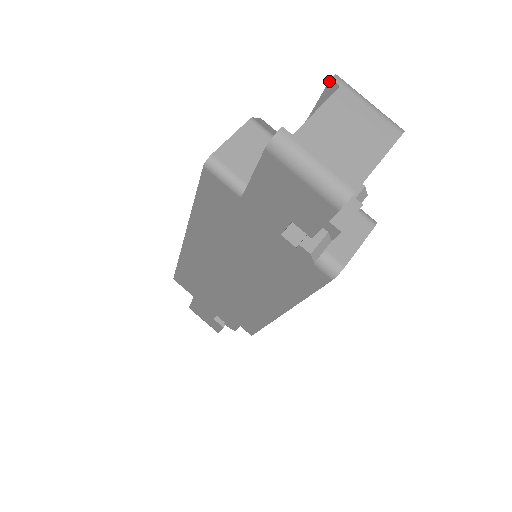
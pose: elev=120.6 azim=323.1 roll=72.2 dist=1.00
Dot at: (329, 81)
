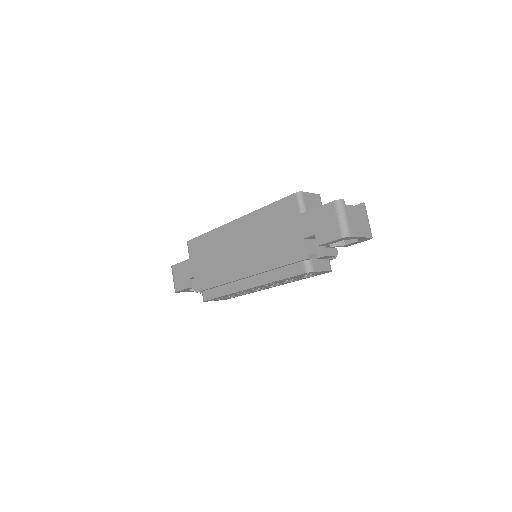
Dot at: (362, 203)
